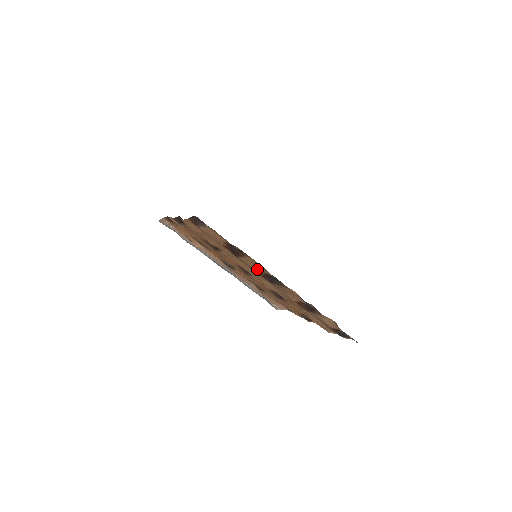
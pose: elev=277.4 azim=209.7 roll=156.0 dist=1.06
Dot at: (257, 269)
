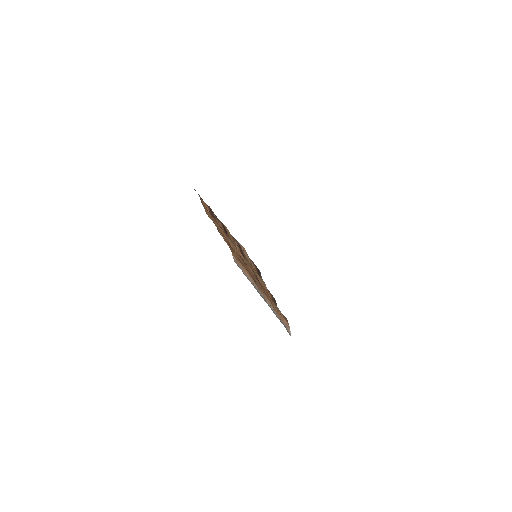
Dot at: (219, 223)
